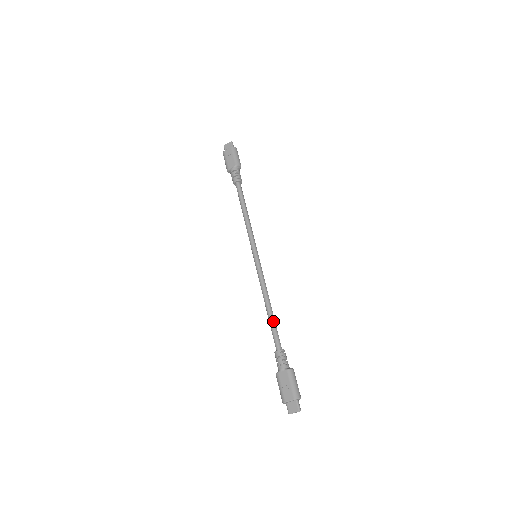
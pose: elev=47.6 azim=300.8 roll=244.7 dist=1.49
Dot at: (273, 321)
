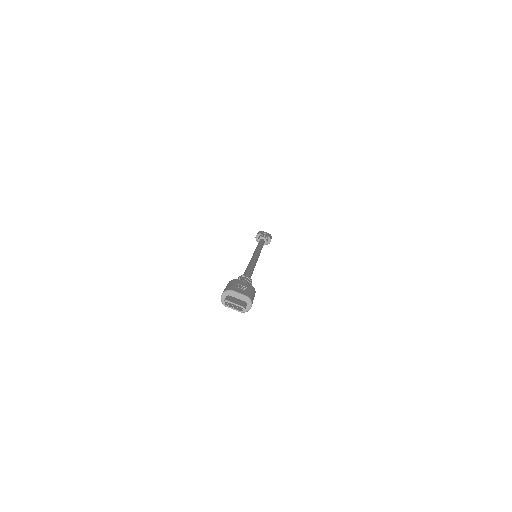
Dot at: (252, 271)
